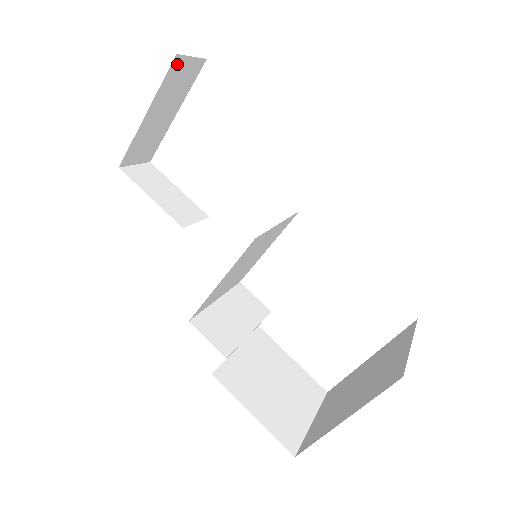
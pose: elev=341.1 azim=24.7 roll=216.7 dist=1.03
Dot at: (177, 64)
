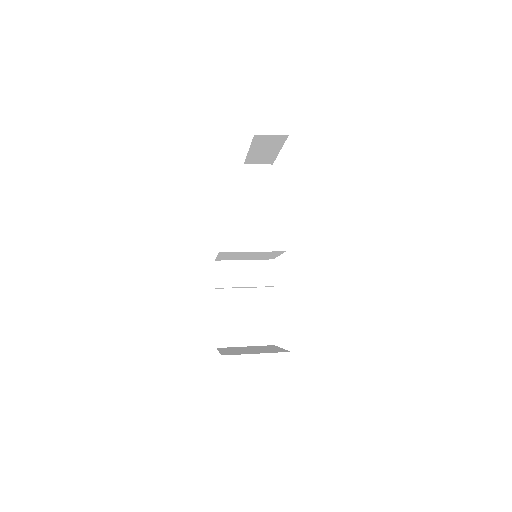
Dot at: (259, 137)
